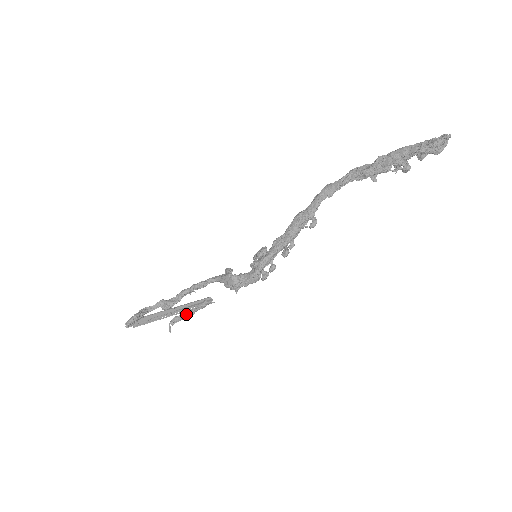
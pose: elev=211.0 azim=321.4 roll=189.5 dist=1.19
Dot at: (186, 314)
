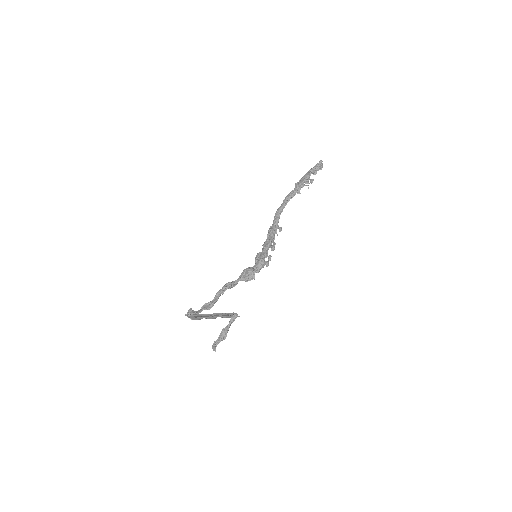
Dot at: (223, 331)
